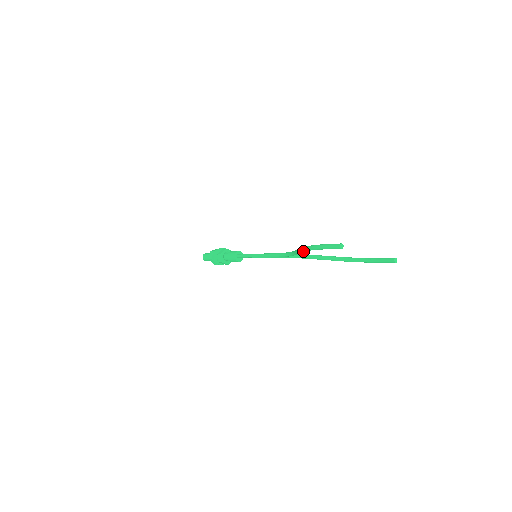
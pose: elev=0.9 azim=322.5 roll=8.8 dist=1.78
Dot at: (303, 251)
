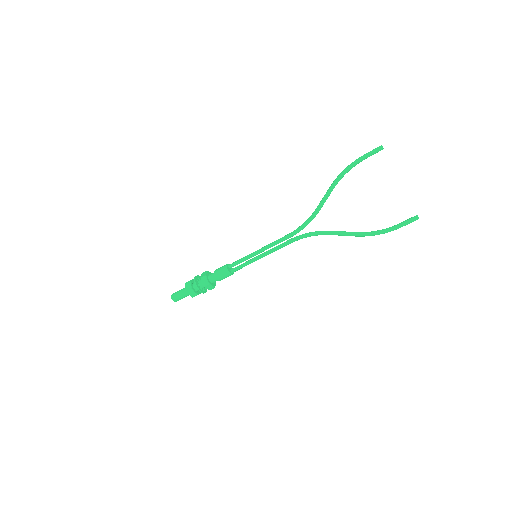
Dot at: (336, 180)
